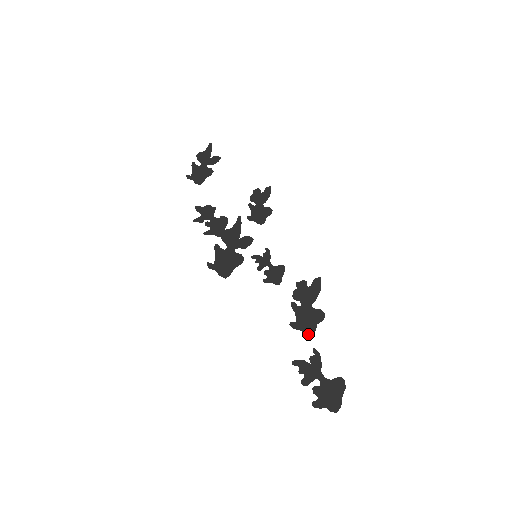
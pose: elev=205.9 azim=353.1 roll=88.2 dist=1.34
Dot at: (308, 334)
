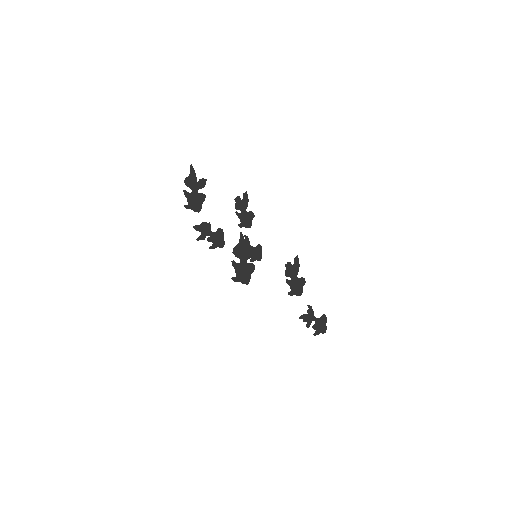
Dot at: (299, 295)
